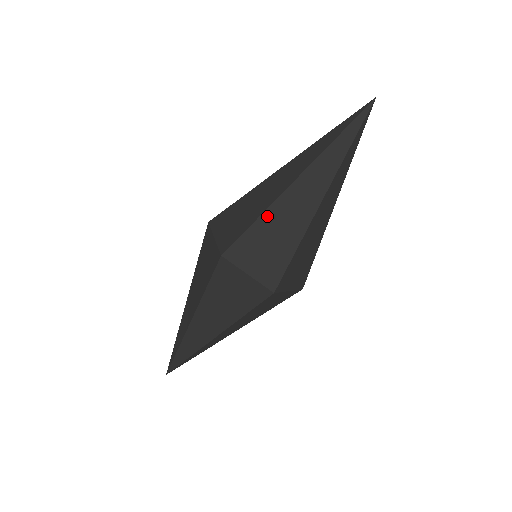
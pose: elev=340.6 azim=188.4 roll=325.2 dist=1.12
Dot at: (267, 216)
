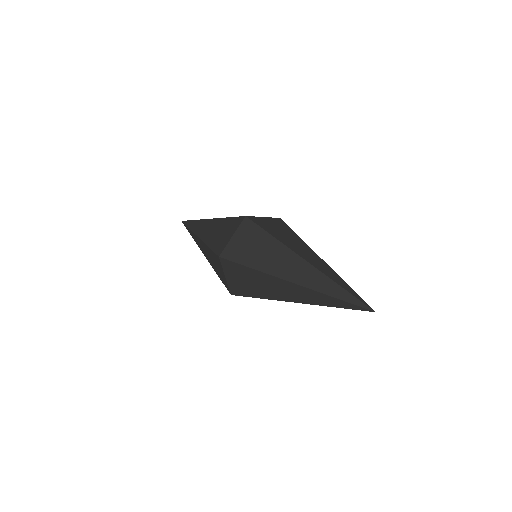
Dot at: (257, 273)
